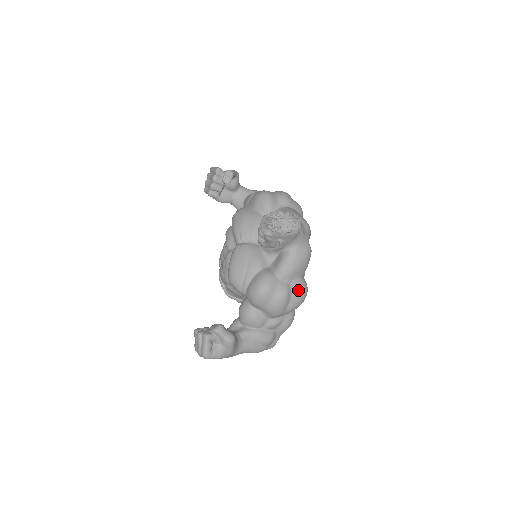
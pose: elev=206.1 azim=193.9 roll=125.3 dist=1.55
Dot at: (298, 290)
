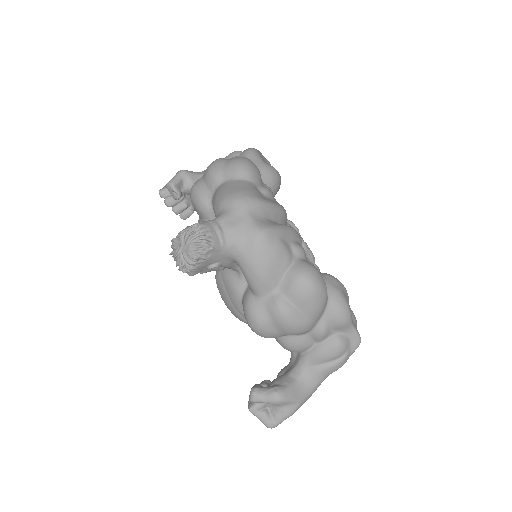
Dot at: (294, 291)
